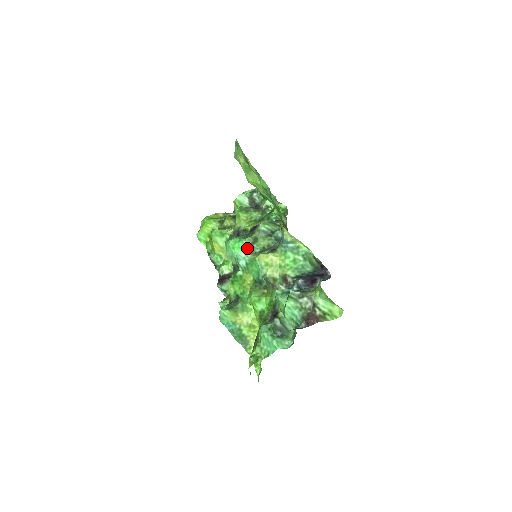
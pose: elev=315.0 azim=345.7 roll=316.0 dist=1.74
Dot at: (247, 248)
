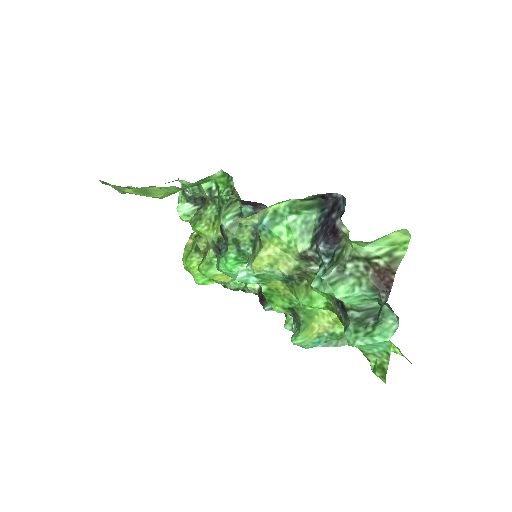
Dot at: (240, 258)
